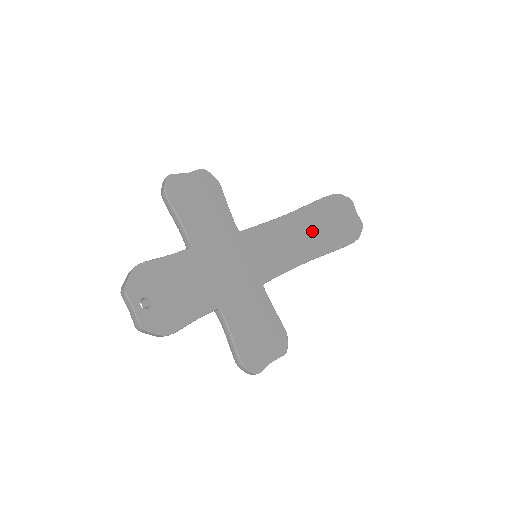
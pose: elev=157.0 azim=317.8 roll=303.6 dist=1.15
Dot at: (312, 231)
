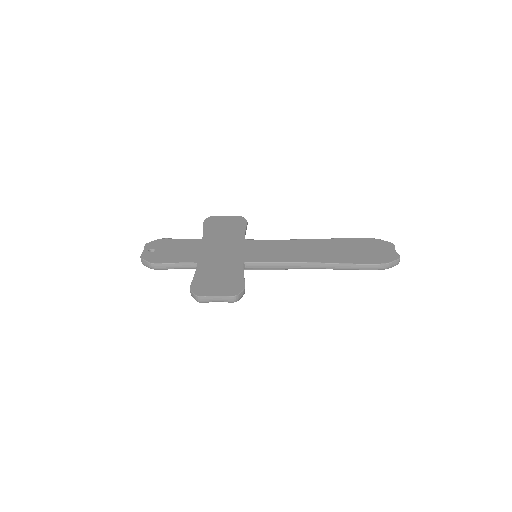
Dot at: (322, 250)
